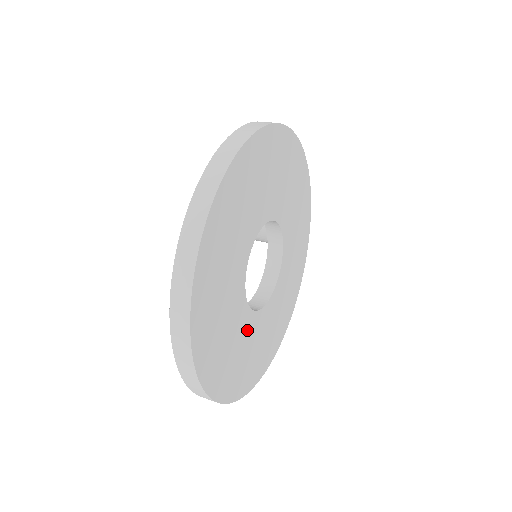
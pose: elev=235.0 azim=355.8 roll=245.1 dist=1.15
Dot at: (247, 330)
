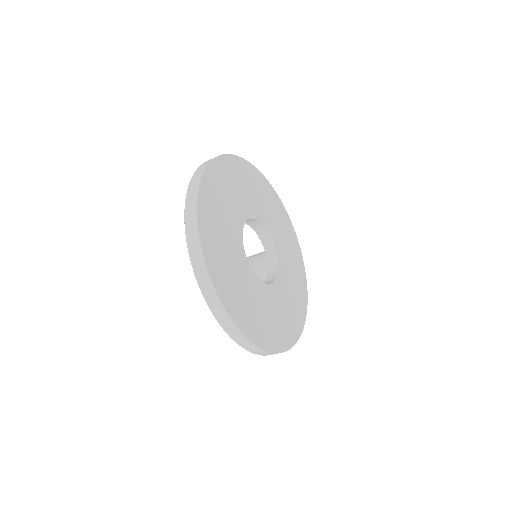
Dot at: (245, 274)
